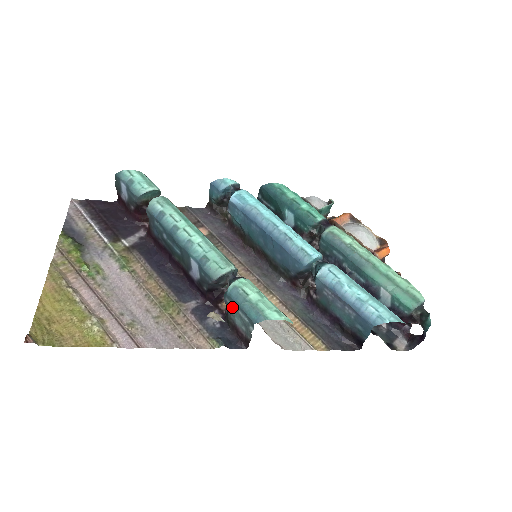
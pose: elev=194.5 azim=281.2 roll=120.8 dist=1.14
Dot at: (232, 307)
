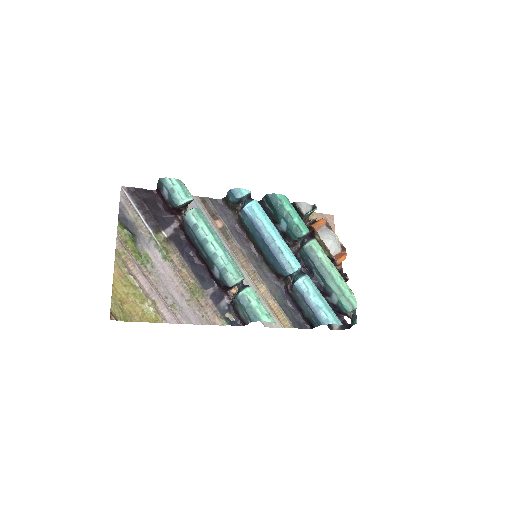
Dot at: (239, 305)
